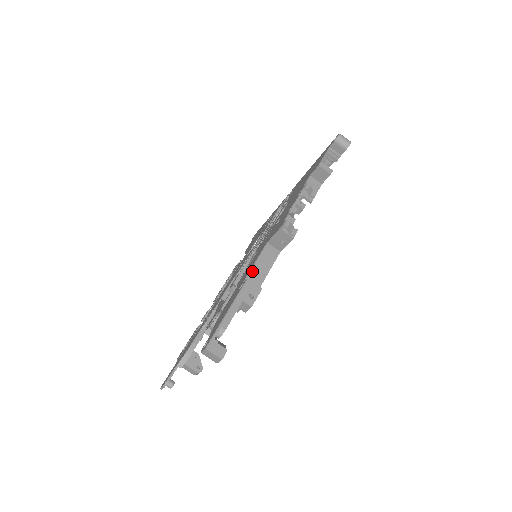
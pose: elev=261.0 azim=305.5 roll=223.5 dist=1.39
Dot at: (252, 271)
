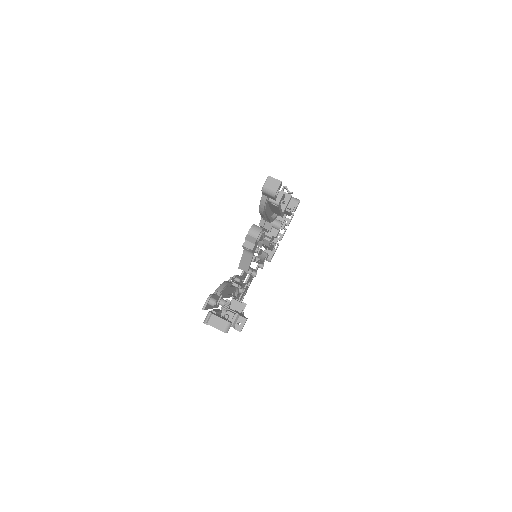
Dot at: occluded
